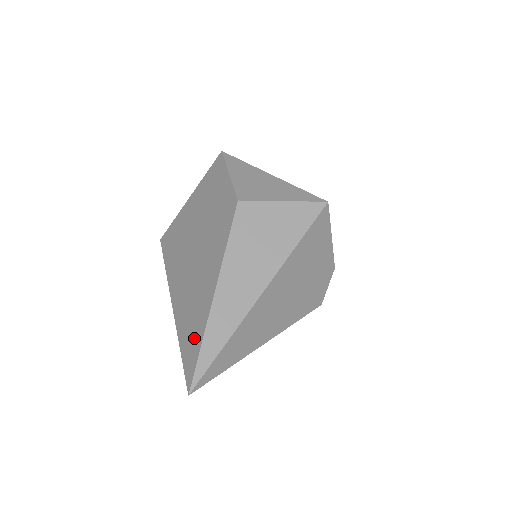
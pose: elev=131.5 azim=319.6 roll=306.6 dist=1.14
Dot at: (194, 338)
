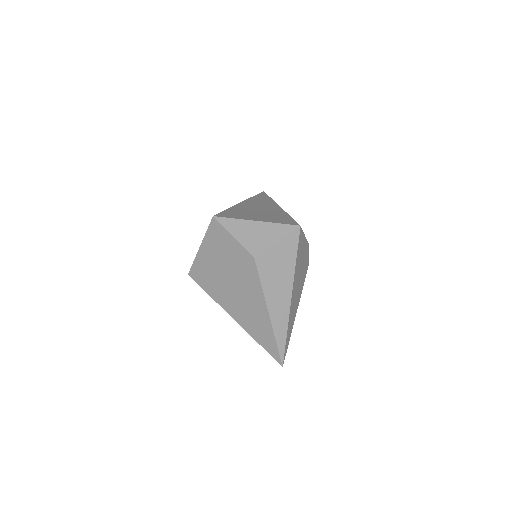
Dot at: (268, 339)
